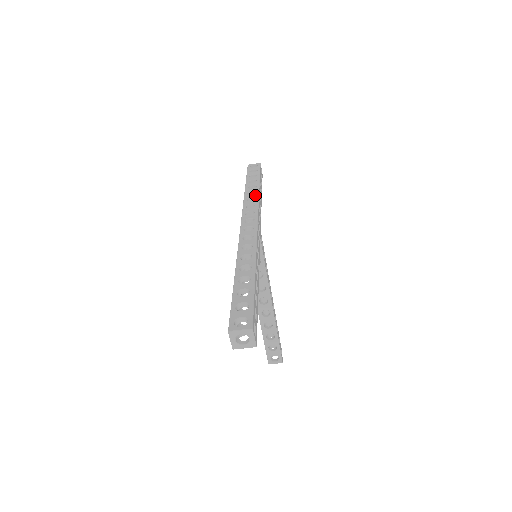
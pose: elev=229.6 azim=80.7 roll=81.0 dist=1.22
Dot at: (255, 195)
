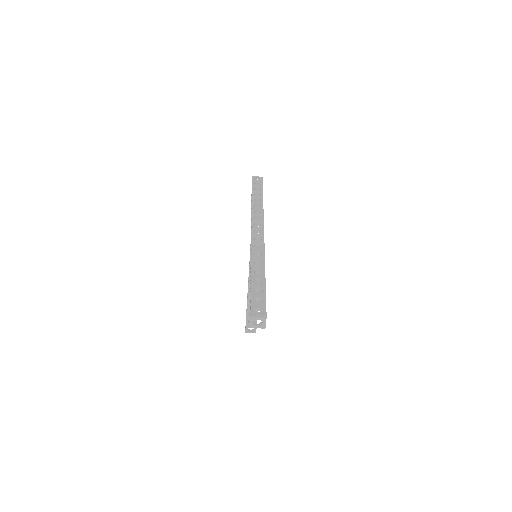
Dot at: (260, 208)
